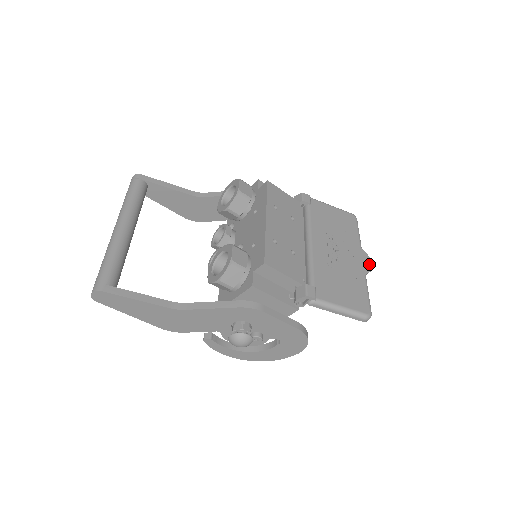
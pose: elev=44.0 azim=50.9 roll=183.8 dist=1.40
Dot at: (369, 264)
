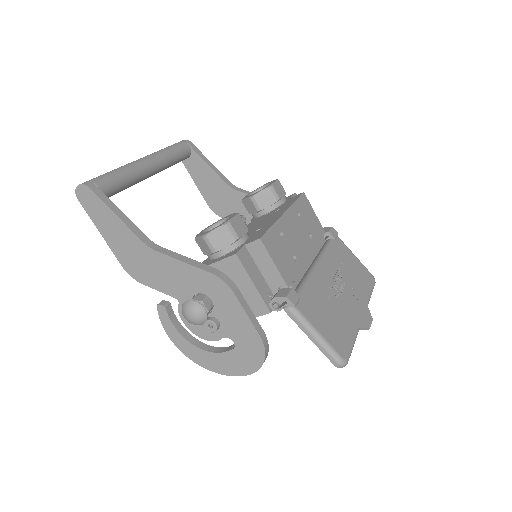
Dot at: (368, 322)
